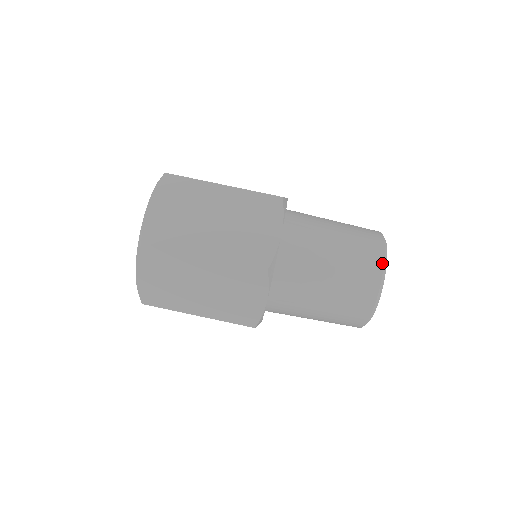
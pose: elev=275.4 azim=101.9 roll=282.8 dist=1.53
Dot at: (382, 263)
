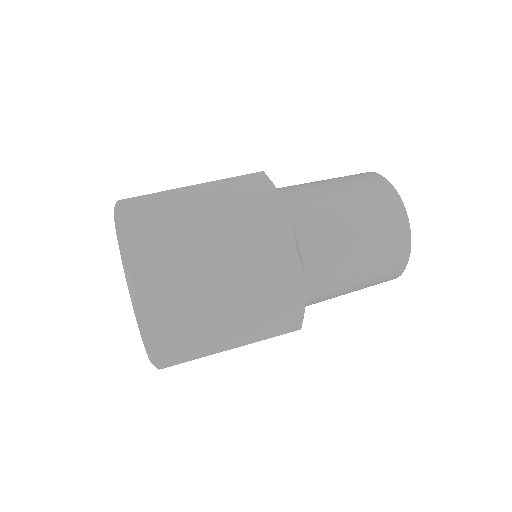
Dot at: occluded
